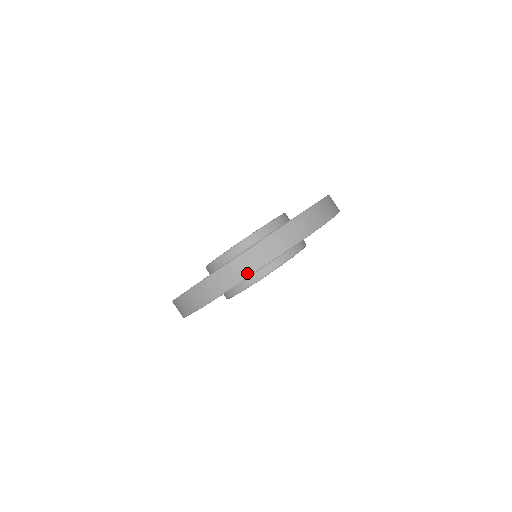
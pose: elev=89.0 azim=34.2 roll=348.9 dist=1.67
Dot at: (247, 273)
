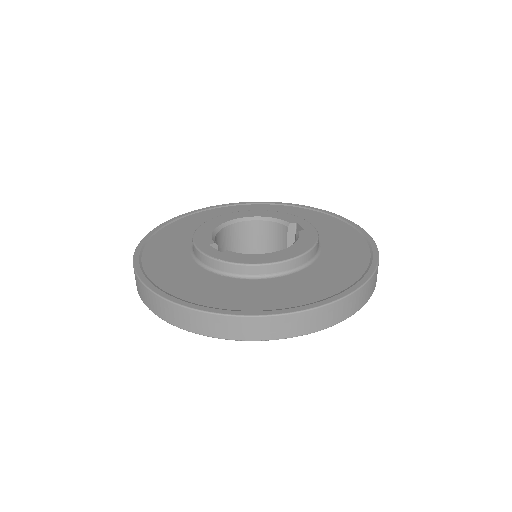
Dot at: (258, 337)
